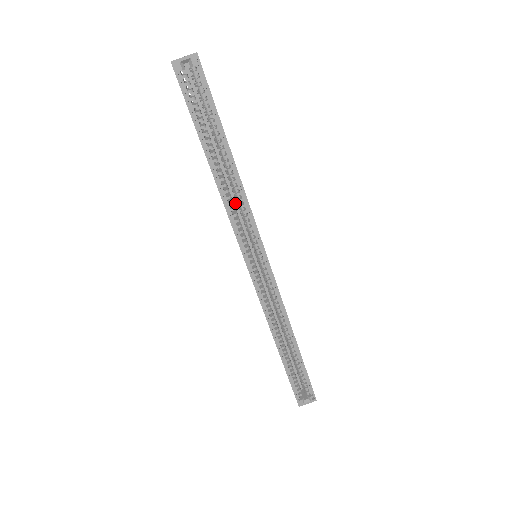
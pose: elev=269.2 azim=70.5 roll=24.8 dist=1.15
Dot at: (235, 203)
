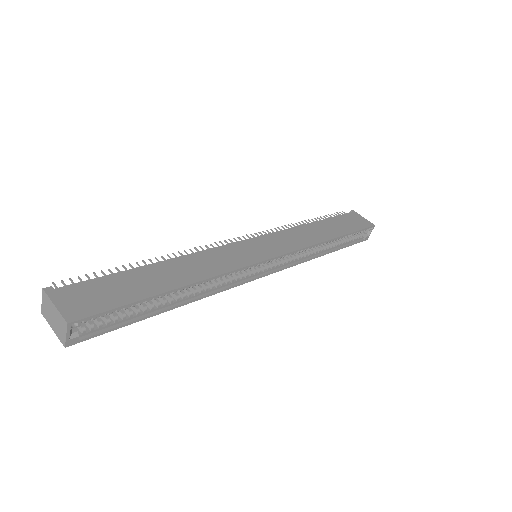
Dot at: occluded
